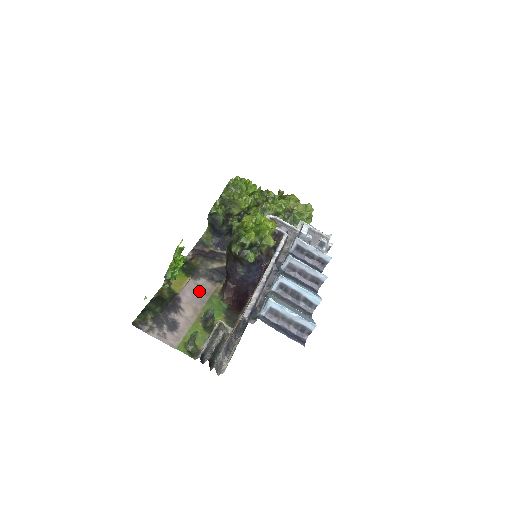
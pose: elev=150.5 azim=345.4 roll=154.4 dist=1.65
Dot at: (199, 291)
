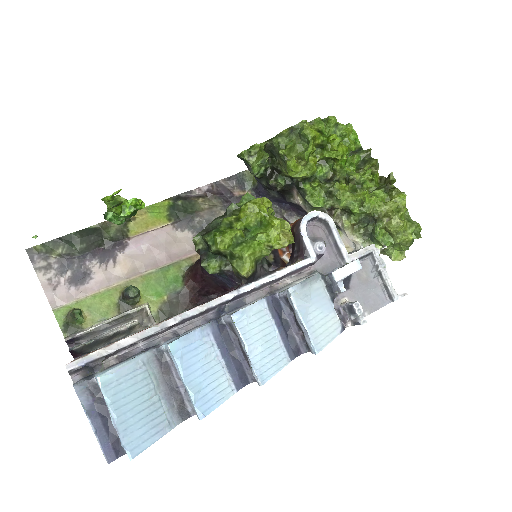
Dot at: (164, 248)
